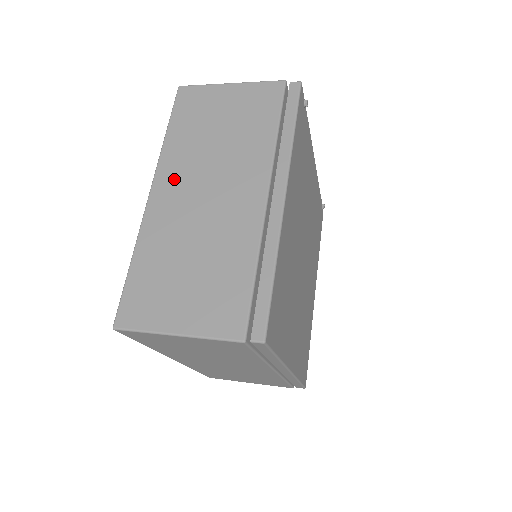
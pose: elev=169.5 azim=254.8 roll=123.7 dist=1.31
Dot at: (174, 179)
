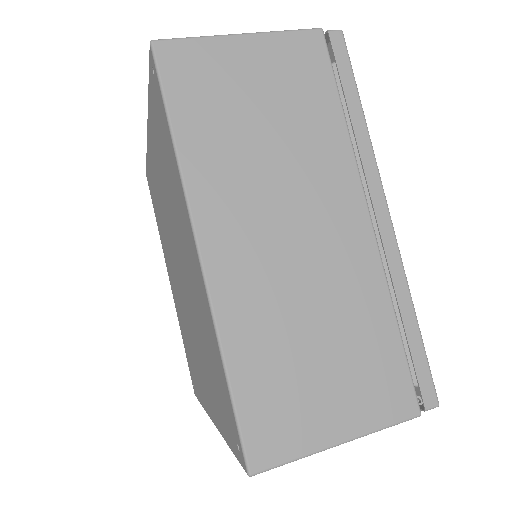
Dot at: (229, 219)
